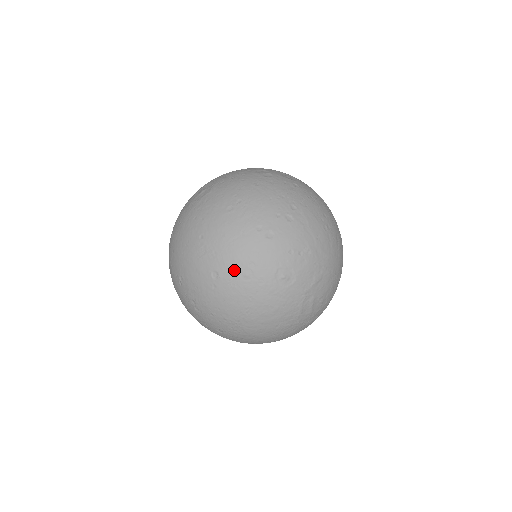
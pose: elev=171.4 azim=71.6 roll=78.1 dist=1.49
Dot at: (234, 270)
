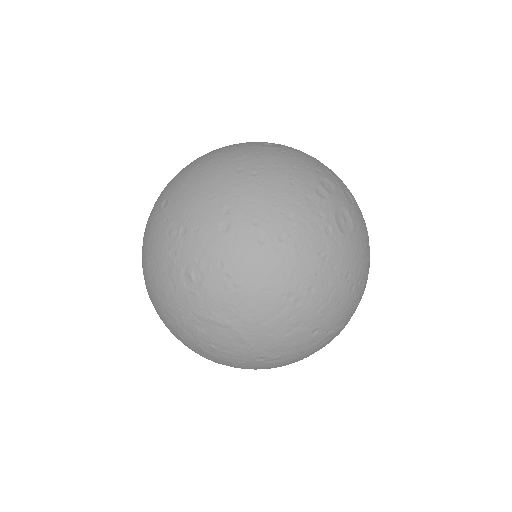
Dot at: (172, 217)
